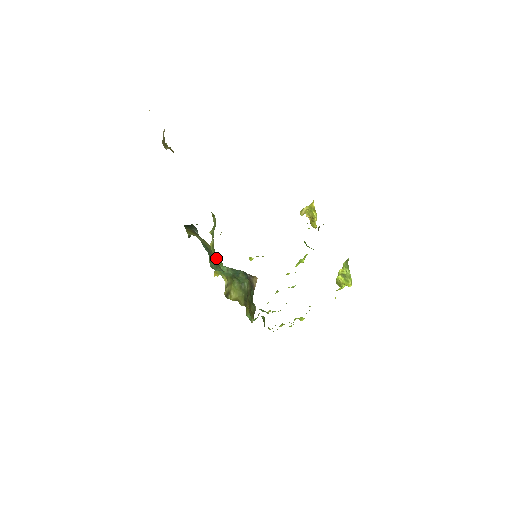
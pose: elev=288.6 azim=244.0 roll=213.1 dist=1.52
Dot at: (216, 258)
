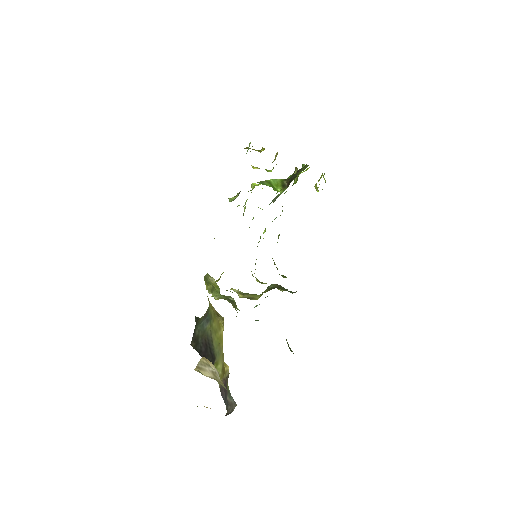
Dot at: occluded
